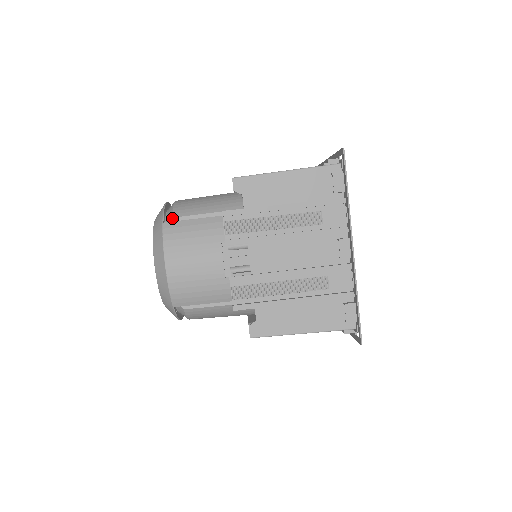
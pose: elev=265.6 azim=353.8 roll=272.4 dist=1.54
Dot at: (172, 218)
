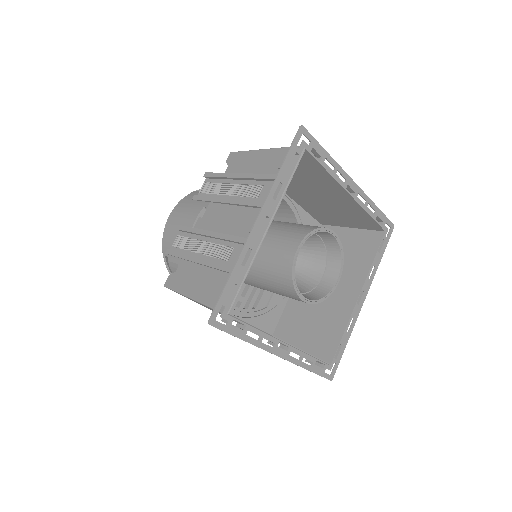
Dot at: occluded
